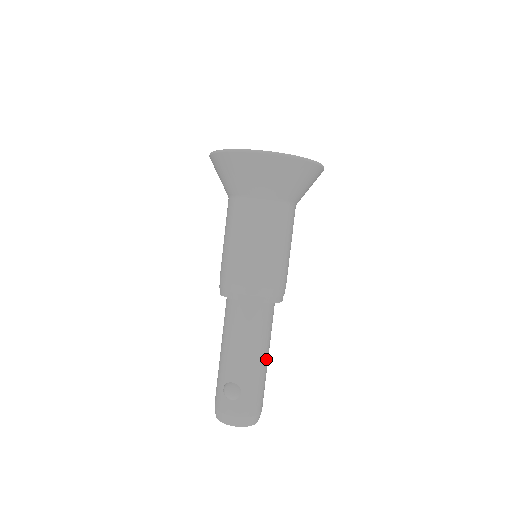
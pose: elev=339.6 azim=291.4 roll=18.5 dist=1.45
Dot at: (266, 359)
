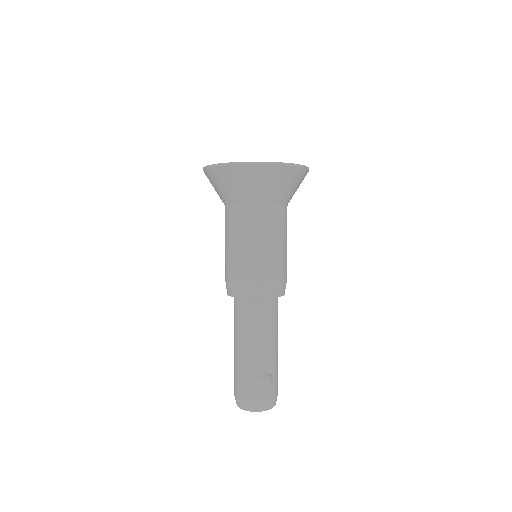
Dot at: occluded
